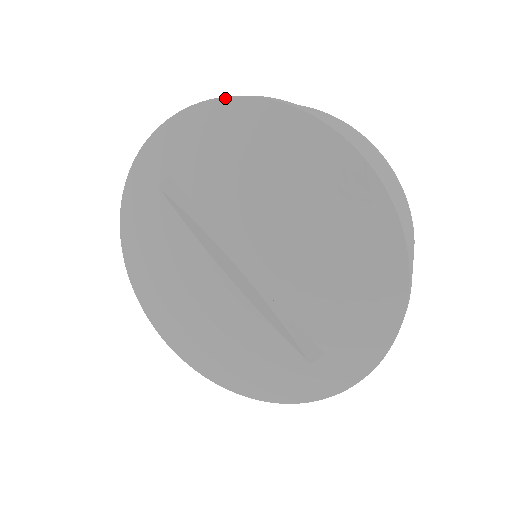
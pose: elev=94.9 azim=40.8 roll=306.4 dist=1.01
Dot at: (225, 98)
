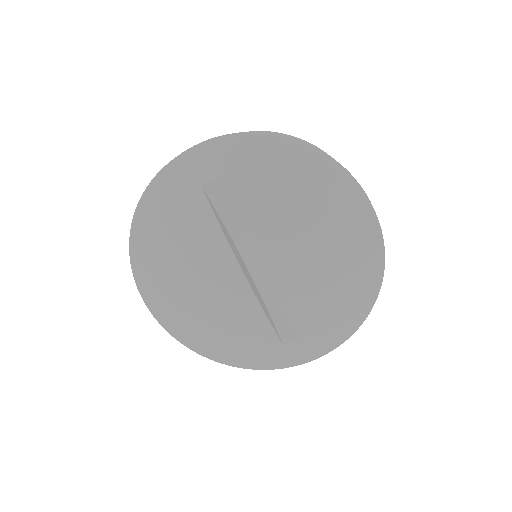
Dot at: (293, 141)
